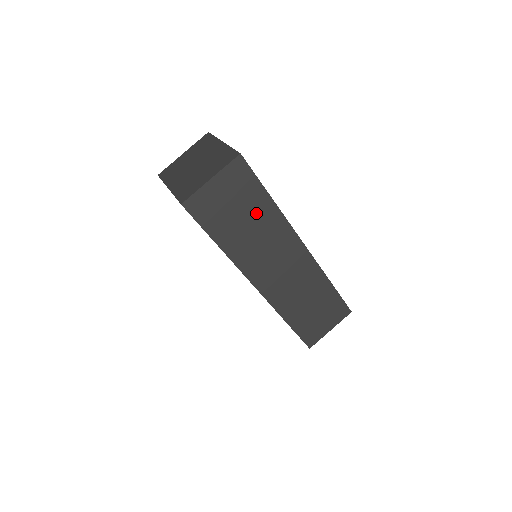
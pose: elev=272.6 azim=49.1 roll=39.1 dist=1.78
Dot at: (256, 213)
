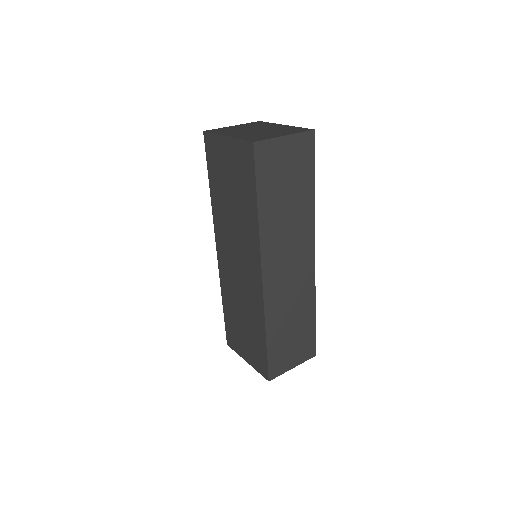
Dot at: (298, 195)
